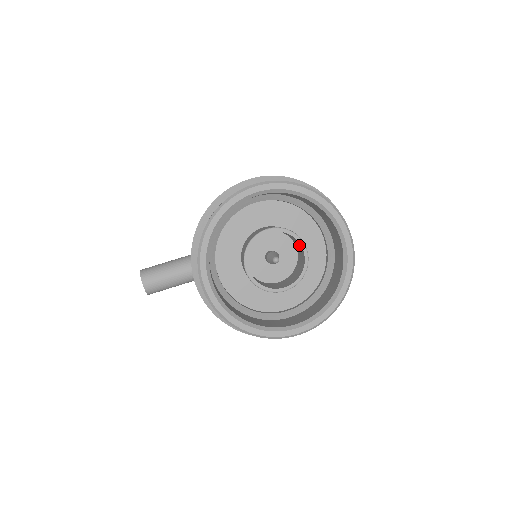
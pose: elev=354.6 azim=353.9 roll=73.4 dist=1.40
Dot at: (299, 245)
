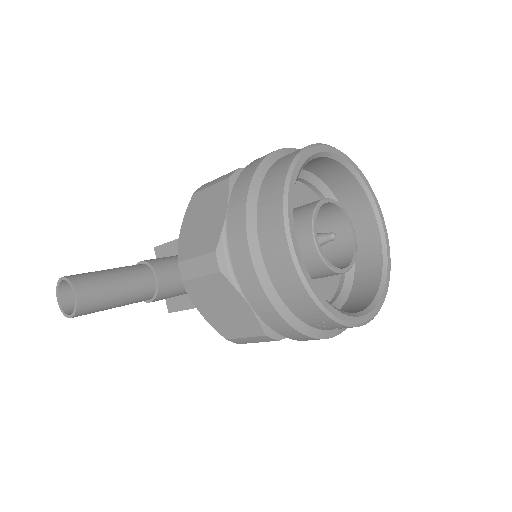
Dot at: (342, 228)
